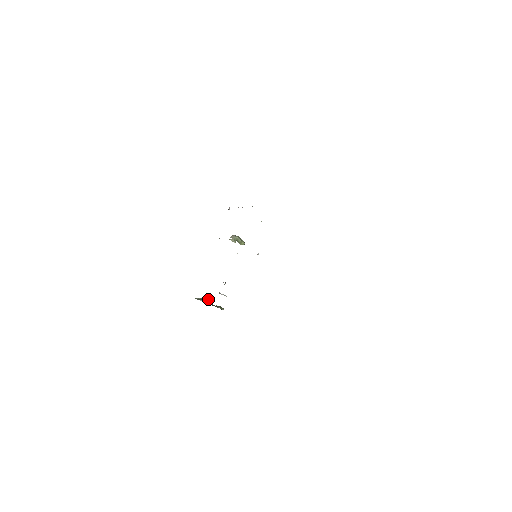
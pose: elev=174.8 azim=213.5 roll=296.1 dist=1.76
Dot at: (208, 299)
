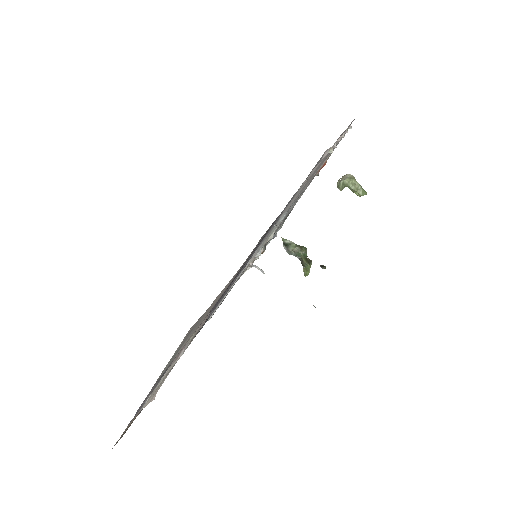
Dot at: (297, 249)
